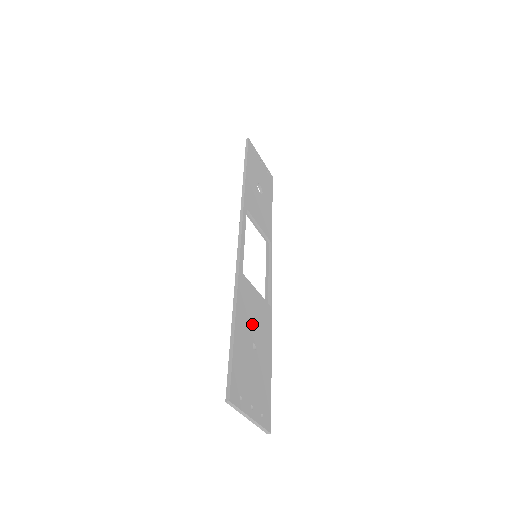
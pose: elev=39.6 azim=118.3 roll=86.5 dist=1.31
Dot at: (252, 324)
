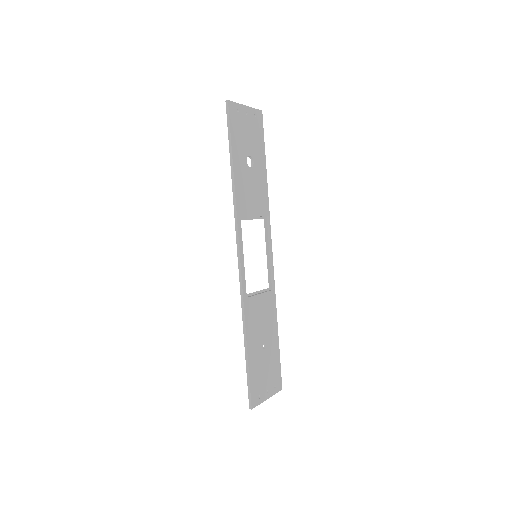
Dot at: (260, 331)
